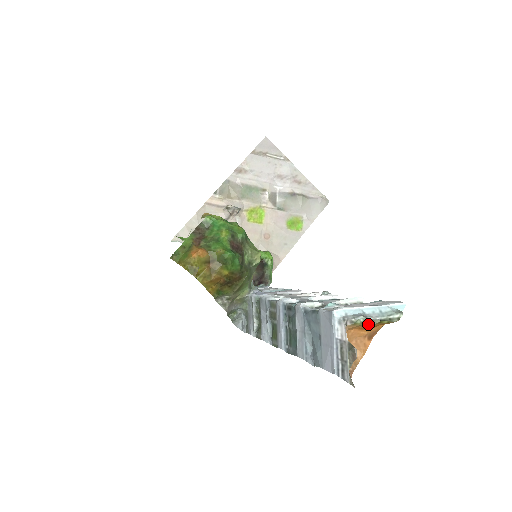
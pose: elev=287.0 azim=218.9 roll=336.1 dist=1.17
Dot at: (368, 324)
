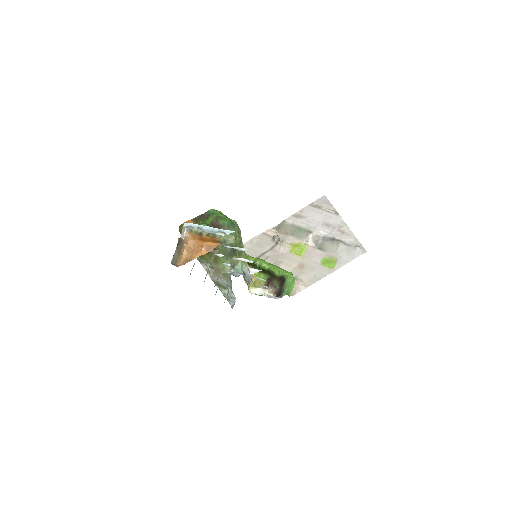
Dot at: (200, 234)
